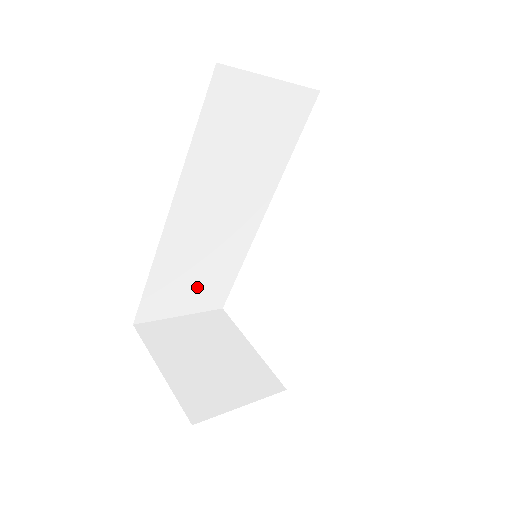
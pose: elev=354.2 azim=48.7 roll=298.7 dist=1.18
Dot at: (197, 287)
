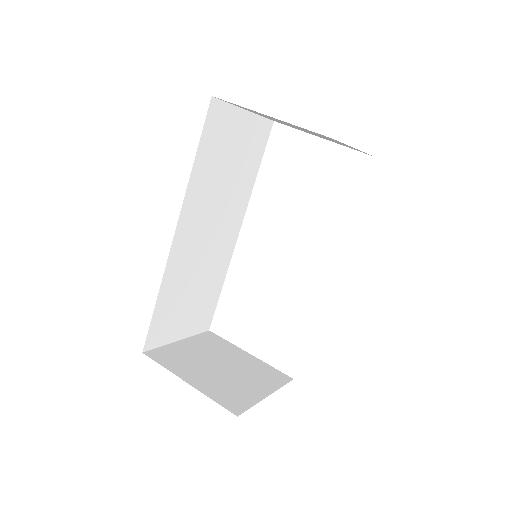
Dot at: (191, 308)
